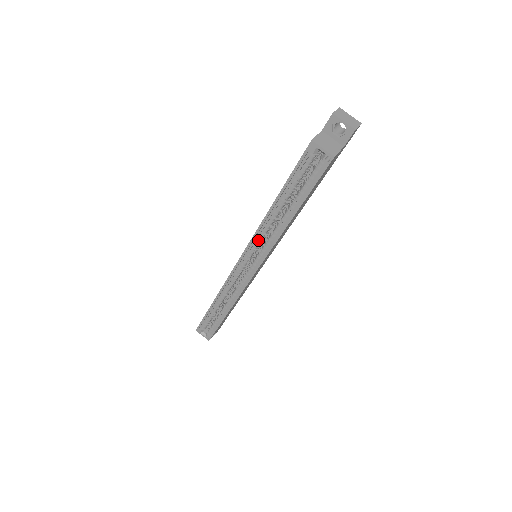
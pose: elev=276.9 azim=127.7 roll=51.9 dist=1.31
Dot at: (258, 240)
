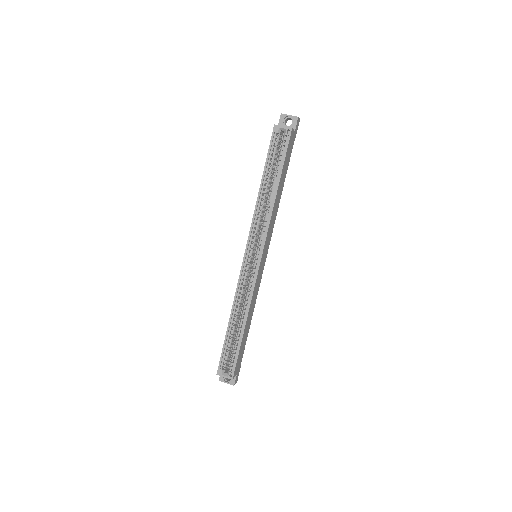
Dot at: (256, 228)
